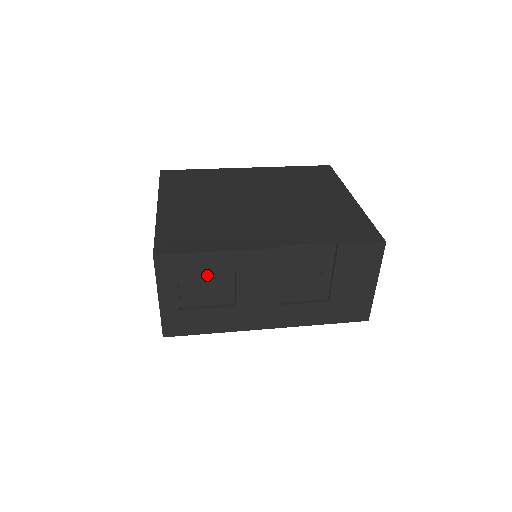
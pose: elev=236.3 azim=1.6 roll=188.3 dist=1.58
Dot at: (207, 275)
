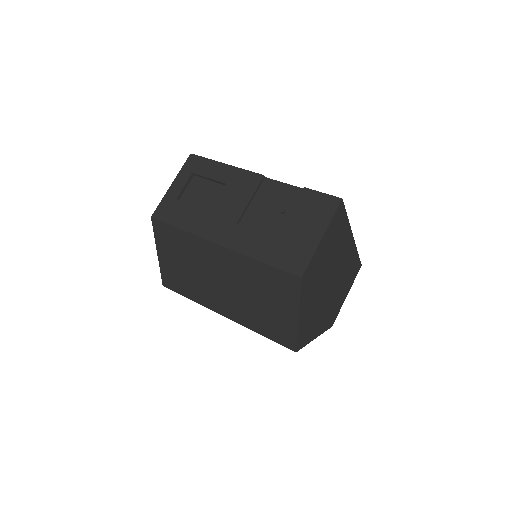
Dot at: (209, 183)
